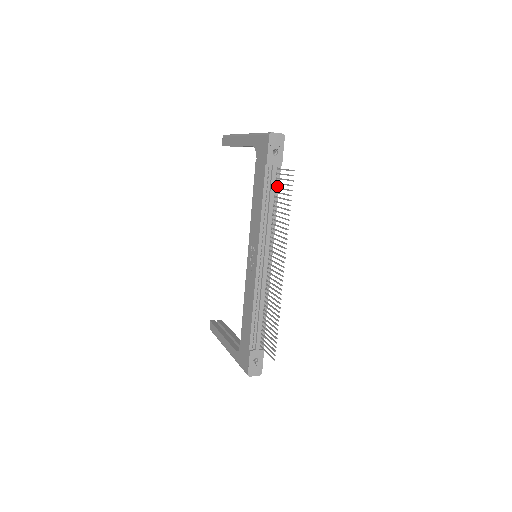
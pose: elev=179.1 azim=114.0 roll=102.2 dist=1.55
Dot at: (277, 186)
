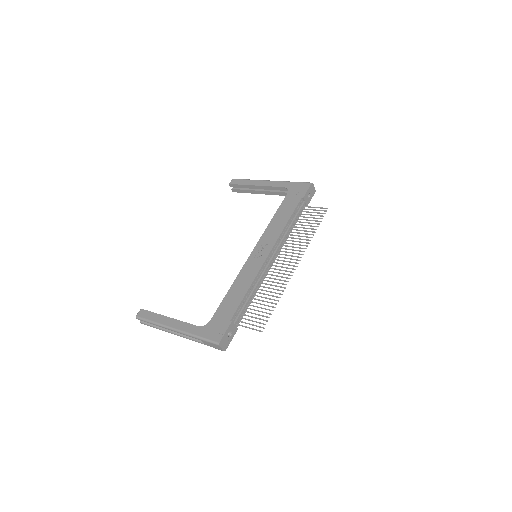
Dot at: (299, 216)
